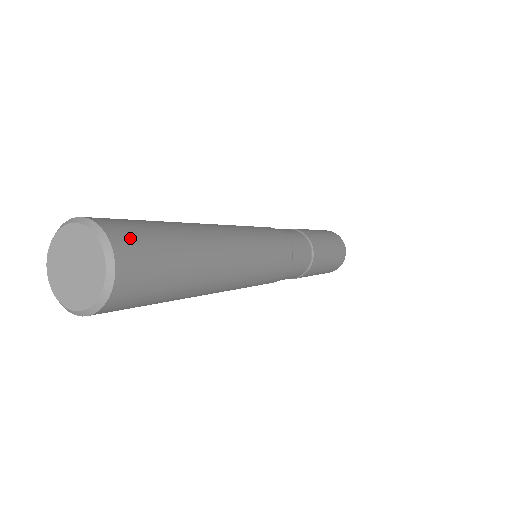
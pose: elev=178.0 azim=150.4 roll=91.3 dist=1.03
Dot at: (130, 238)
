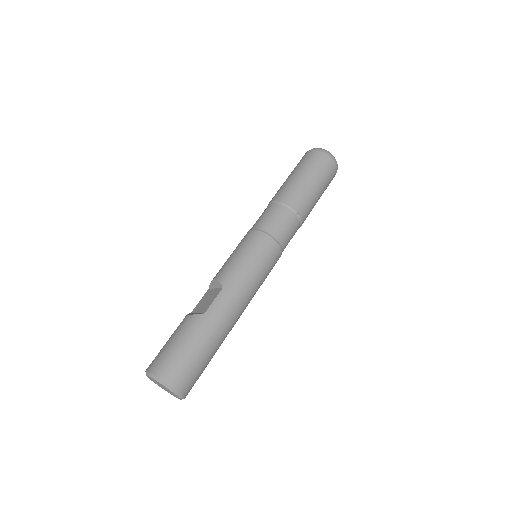
Dot at: occluded
